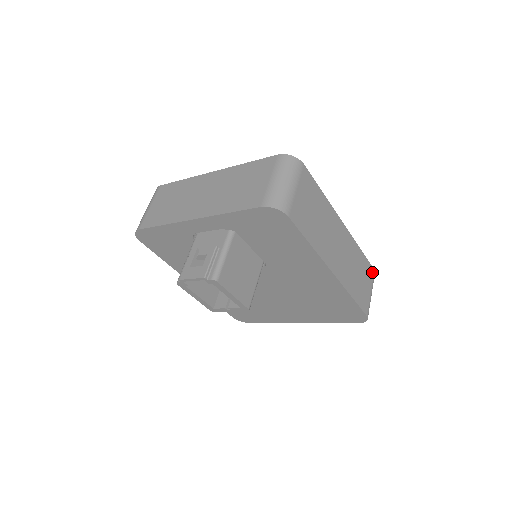
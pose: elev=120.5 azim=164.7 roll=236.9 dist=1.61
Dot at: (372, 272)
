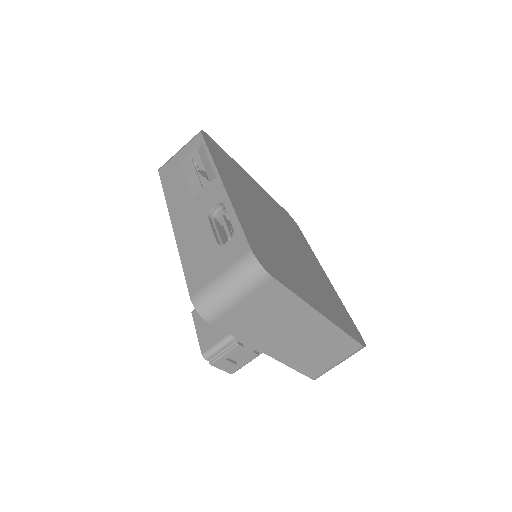
Dot at: occluded
